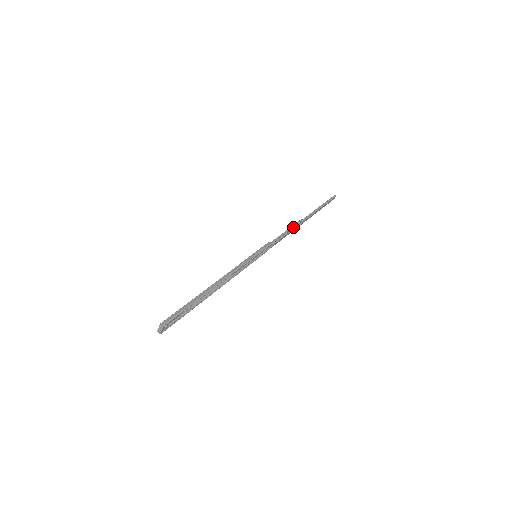
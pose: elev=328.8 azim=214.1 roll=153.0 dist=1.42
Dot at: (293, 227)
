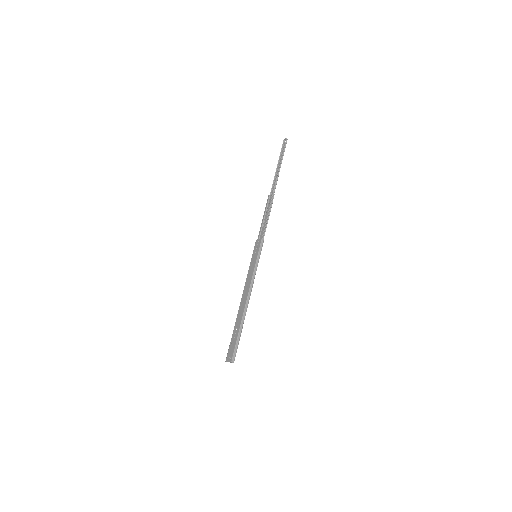
Dot at: occluded
